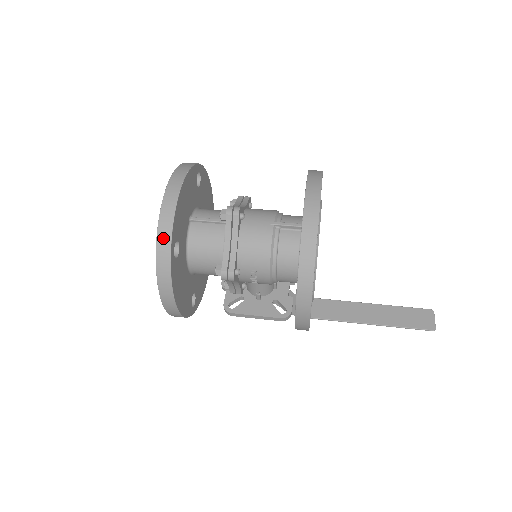
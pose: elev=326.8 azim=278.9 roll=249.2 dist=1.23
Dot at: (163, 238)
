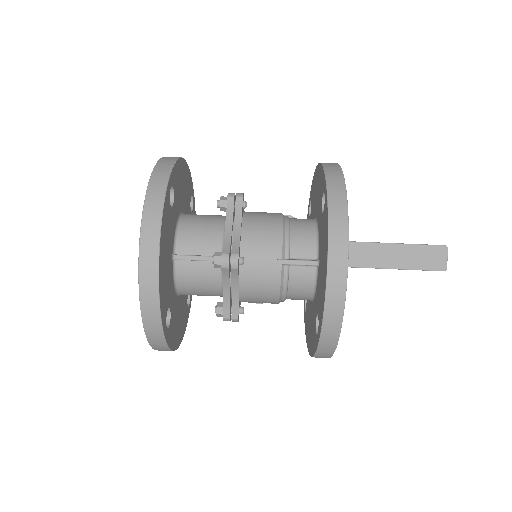
Dot at: (152, 327)
